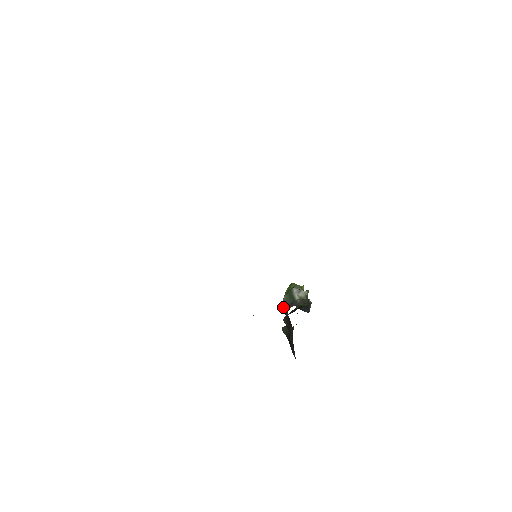
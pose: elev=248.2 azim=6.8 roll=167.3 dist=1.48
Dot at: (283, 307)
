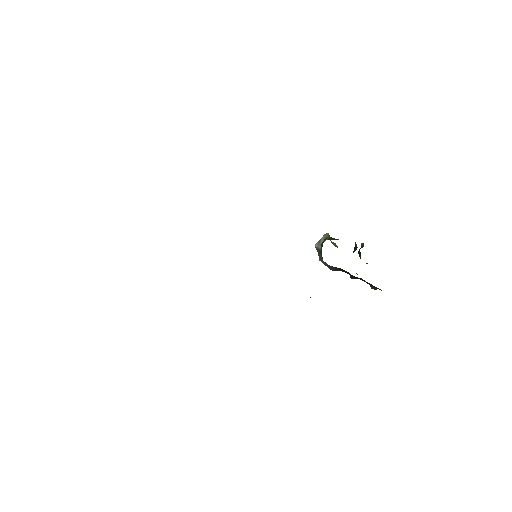
Dot at: (328, 267)
